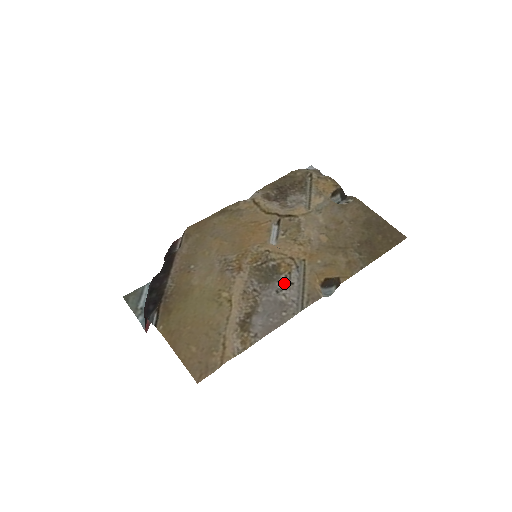
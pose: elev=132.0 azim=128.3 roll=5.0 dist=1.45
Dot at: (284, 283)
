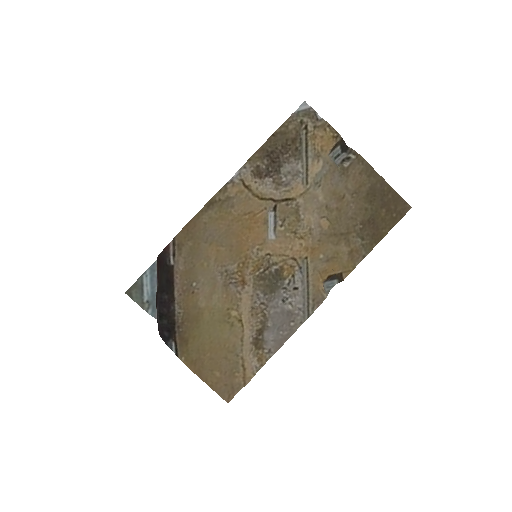
Dot at: (289, 290)
